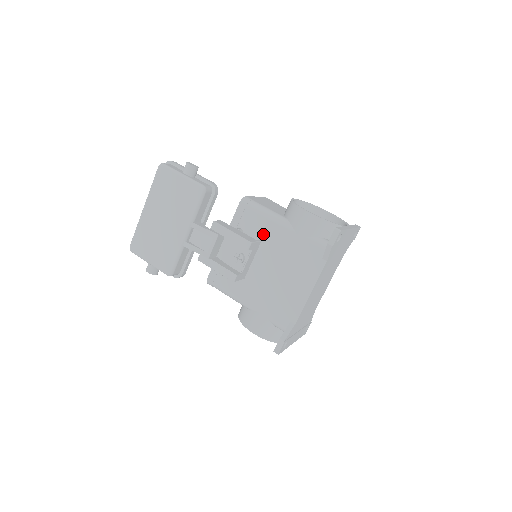
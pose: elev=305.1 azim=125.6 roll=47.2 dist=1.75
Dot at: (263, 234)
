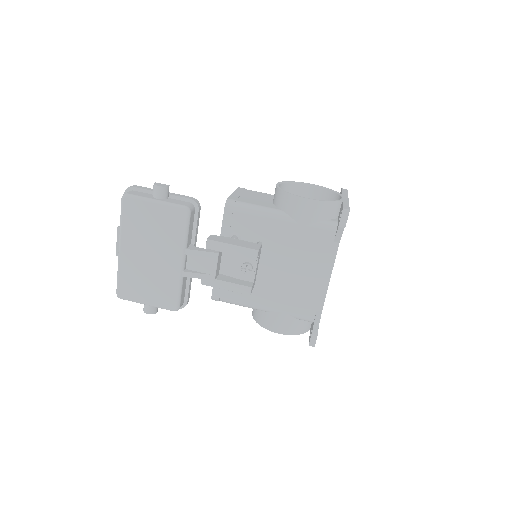
Dot at: (261, 234)
